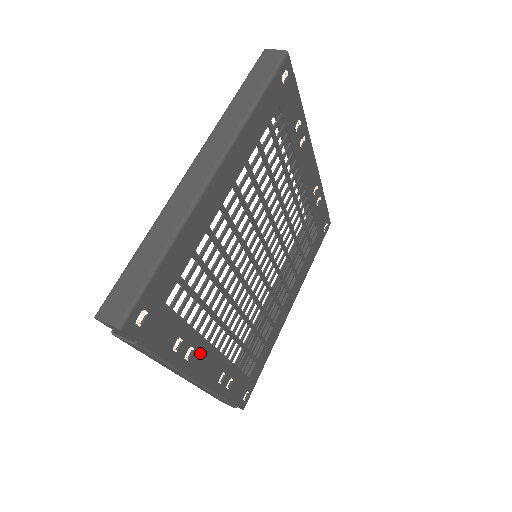
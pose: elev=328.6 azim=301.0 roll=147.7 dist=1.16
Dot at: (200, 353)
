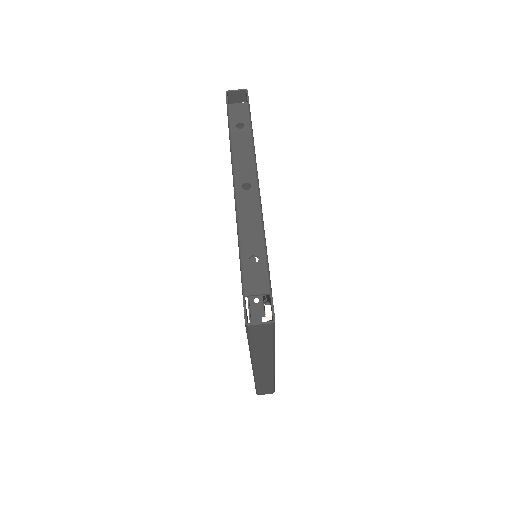
Dot at: occluded
